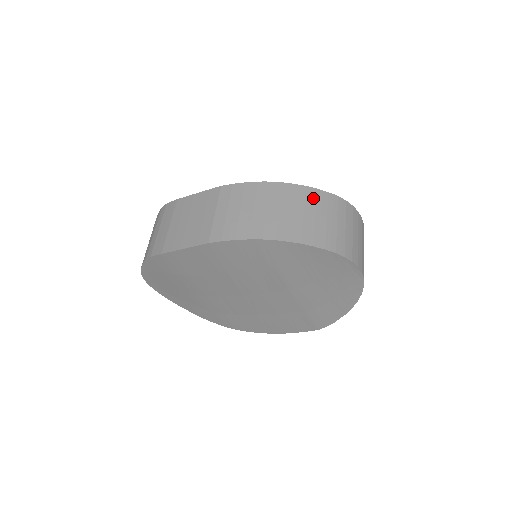
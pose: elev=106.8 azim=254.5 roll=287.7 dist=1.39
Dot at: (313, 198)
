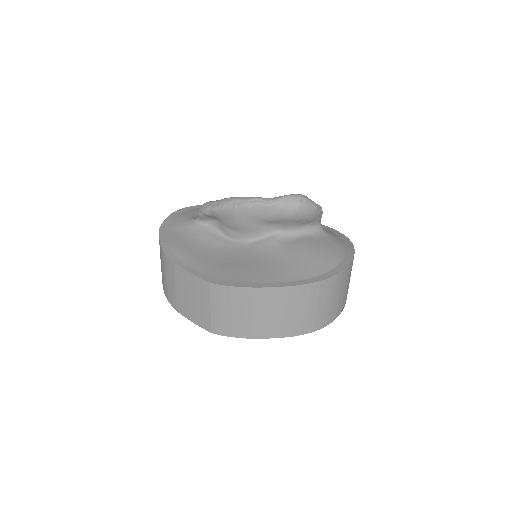
Dot at: (294, 296)
